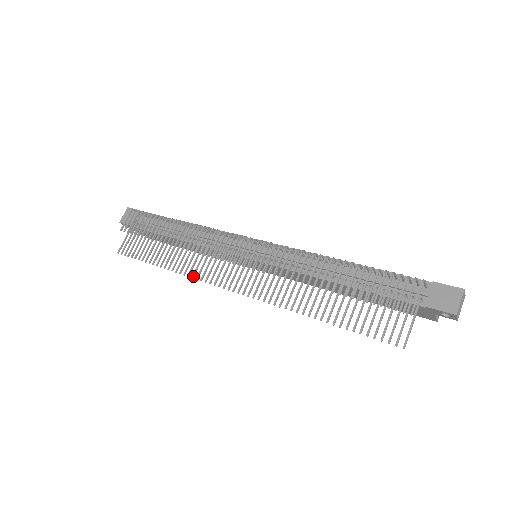
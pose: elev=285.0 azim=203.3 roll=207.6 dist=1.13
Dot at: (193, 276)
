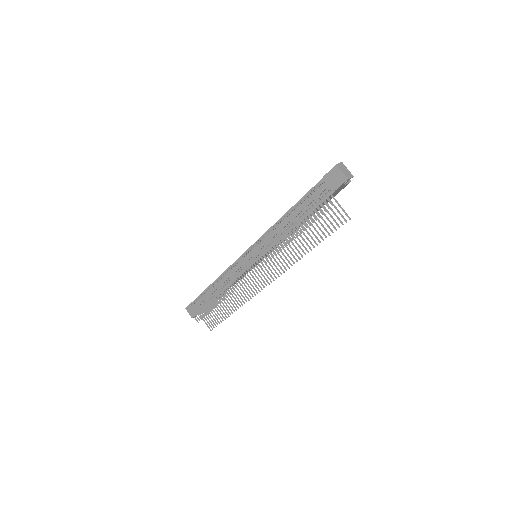
Dot at: (248, 299)
